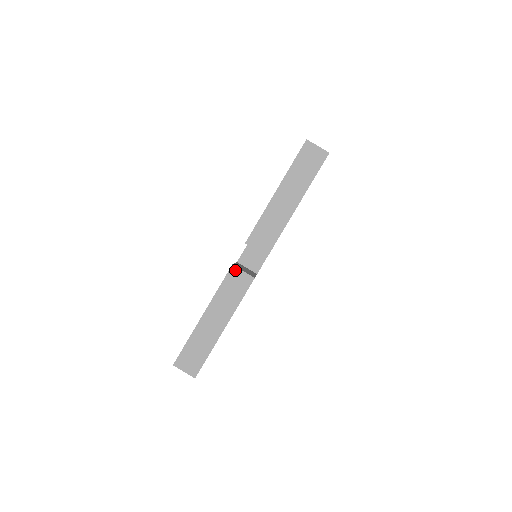
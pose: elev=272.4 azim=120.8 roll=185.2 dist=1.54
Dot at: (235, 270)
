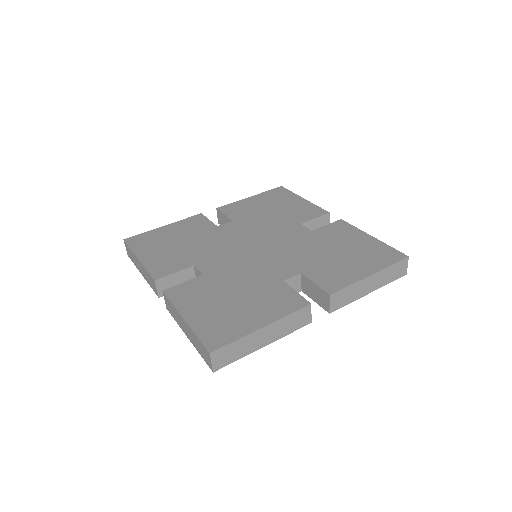
Dot at: (154, 283)
